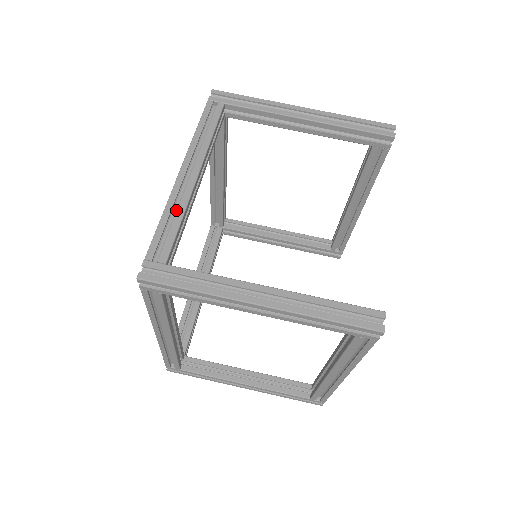
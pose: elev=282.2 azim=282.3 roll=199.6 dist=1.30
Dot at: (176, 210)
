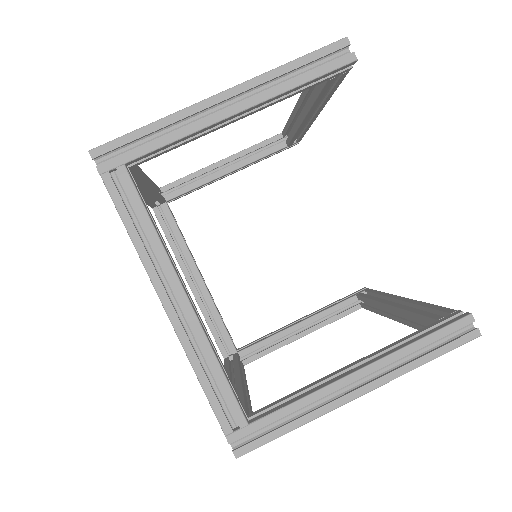
Dot at: (201, 355)
